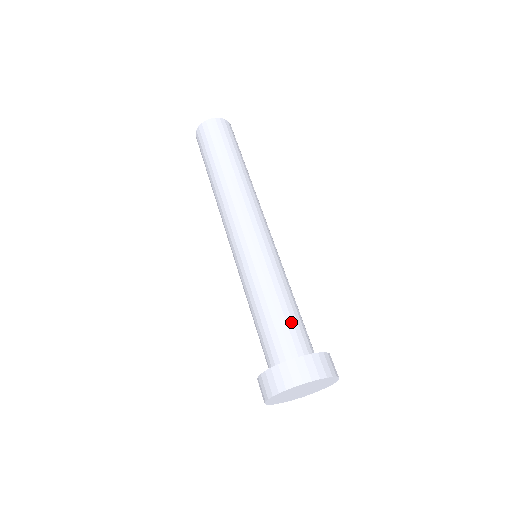
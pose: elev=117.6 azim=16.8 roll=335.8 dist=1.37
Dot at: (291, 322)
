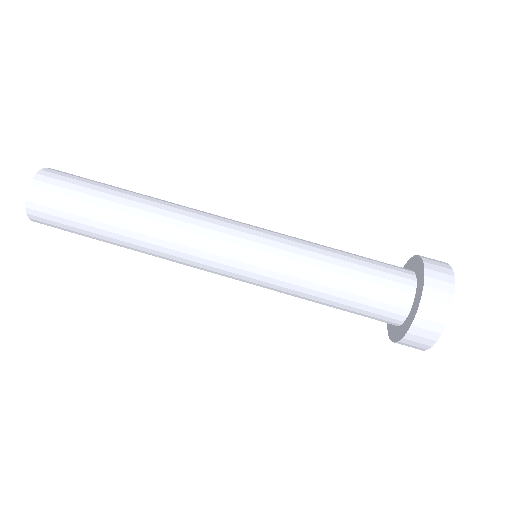
Dot at: (369, 258)
